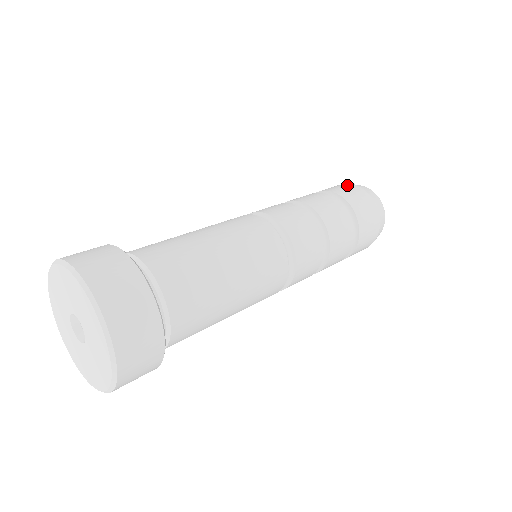
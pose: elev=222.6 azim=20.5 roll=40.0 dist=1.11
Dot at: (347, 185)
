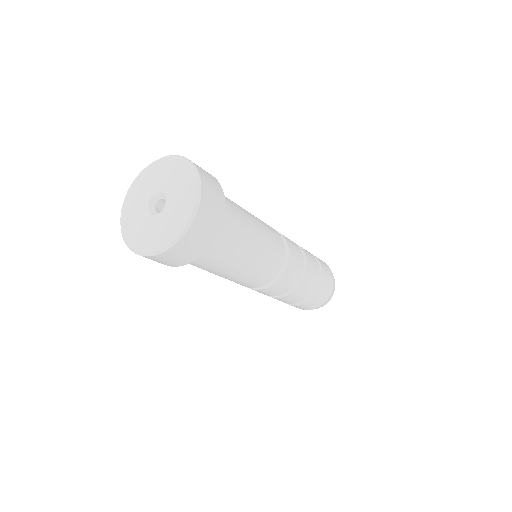
Dot at: (325, 263)
